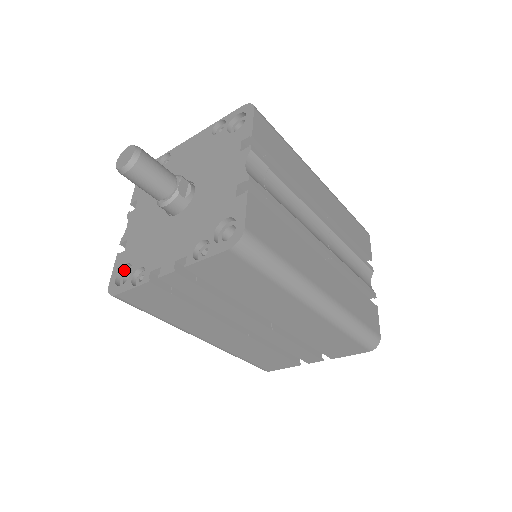
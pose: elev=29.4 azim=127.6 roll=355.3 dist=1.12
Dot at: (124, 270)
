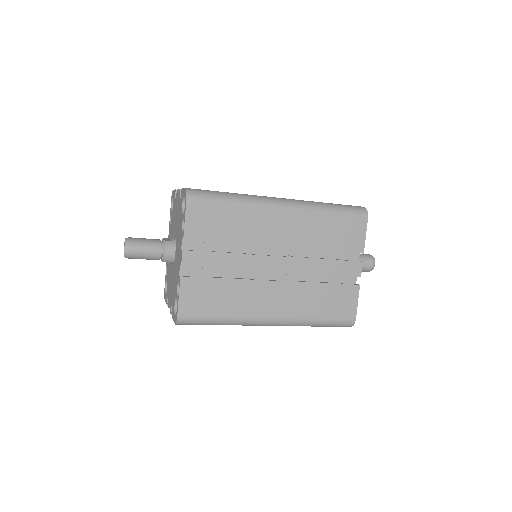
Dot at: occluded
